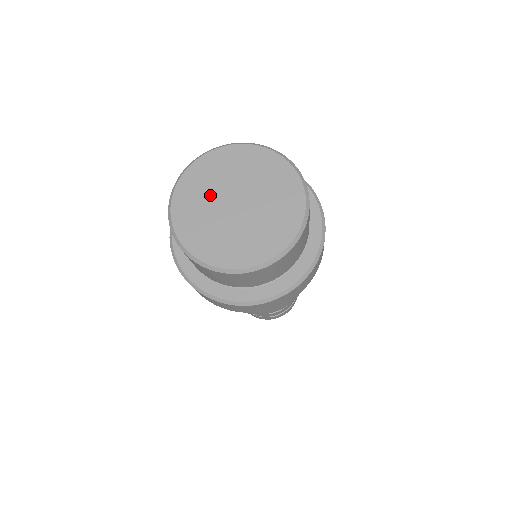
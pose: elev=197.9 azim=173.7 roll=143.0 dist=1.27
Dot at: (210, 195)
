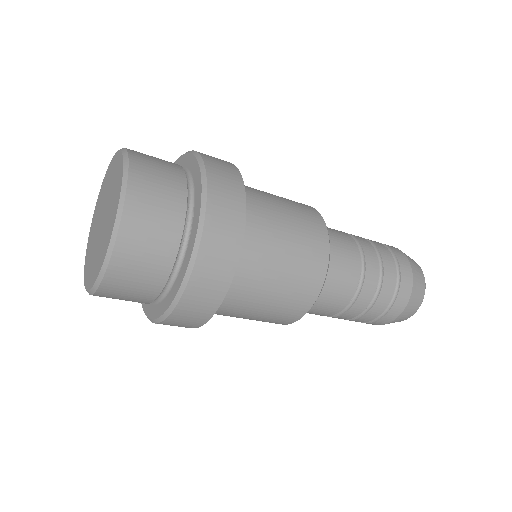
Dot at: (100, 210)
